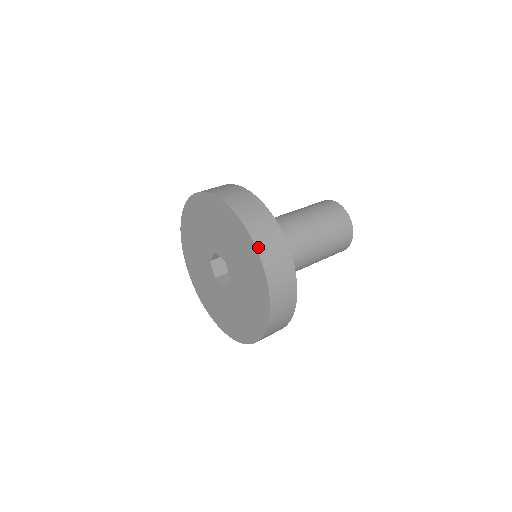
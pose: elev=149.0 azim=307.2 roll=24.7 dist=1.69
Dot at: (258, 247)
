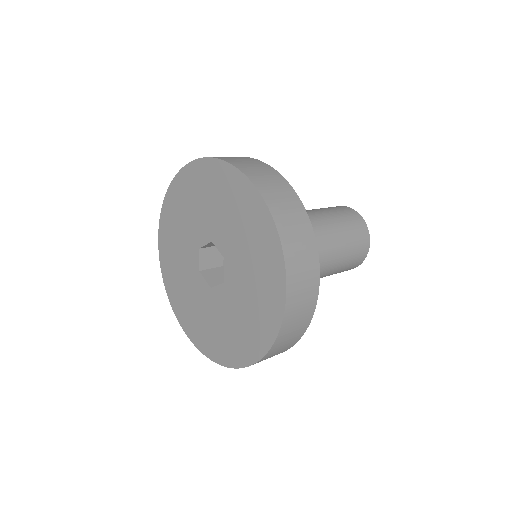
Dot at: (287, 261)
